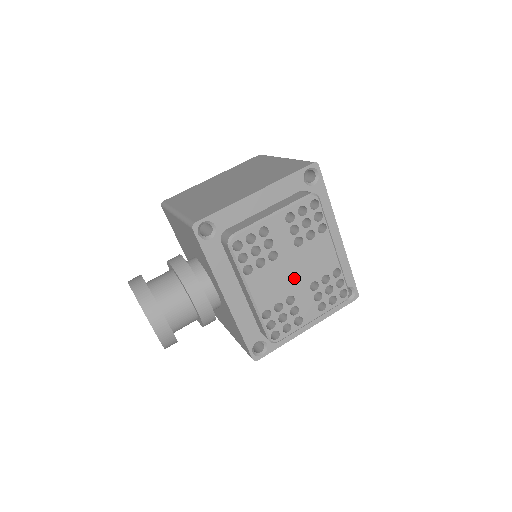
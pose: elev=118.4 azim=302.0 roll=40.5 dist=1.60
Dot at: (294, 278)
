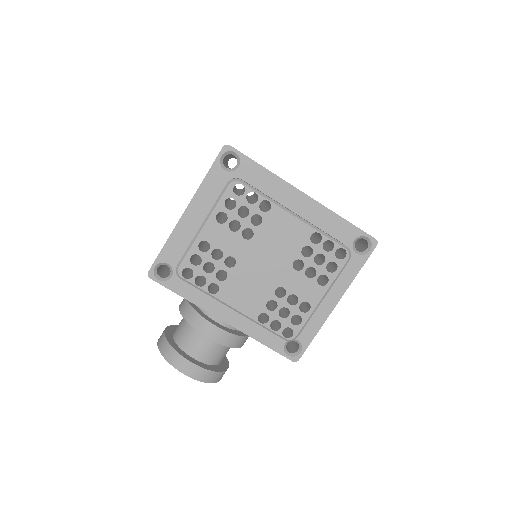
Dot at: (269, 270)
